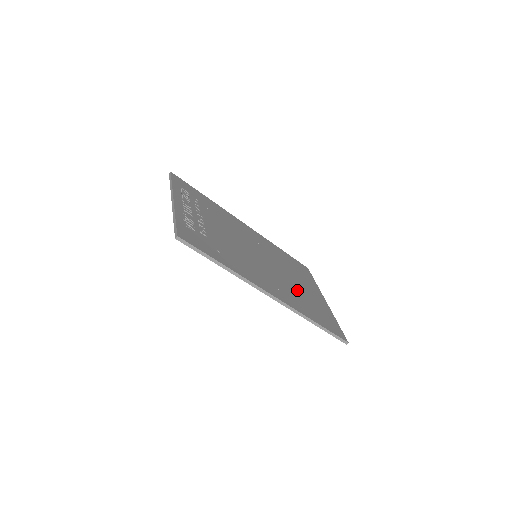
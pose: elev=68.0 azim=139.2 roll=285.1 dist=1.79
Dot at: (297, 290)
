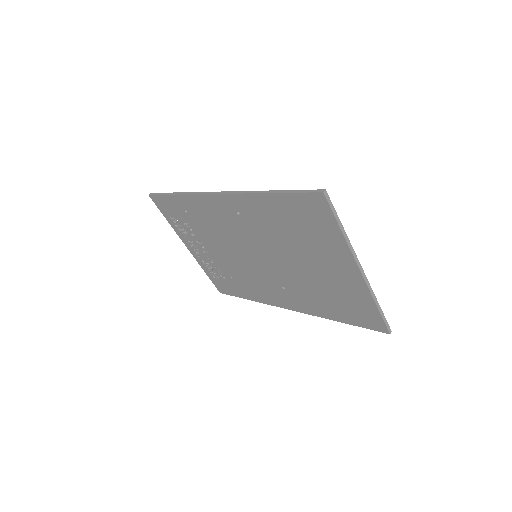
Dot at: occluded
